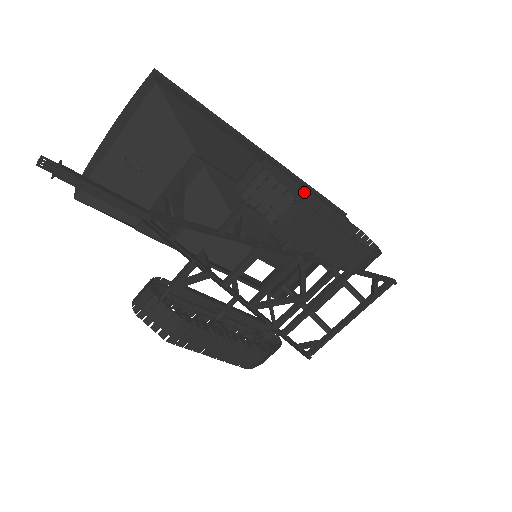
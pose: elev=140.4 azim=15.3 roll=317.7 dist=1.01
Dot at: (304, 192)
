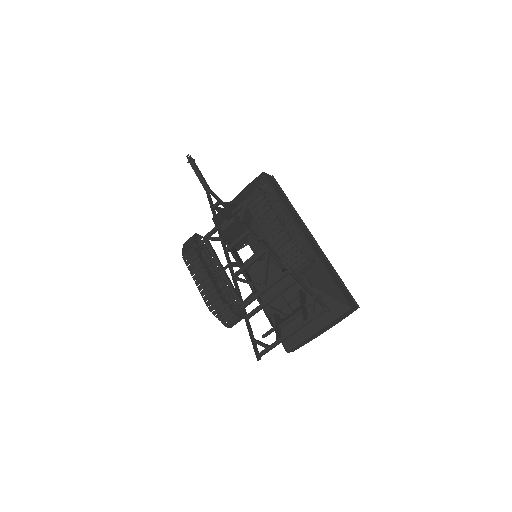
Dot at: (284, 213)
